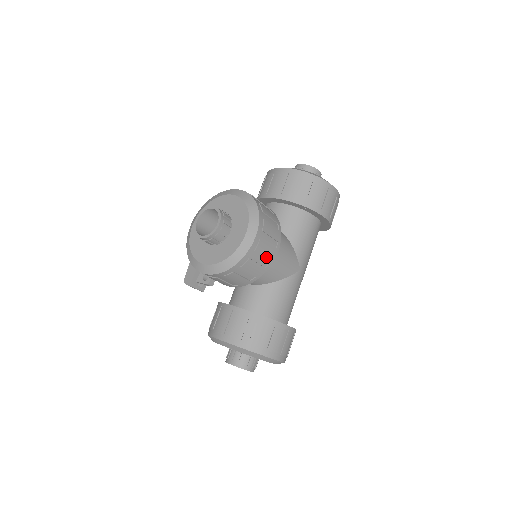
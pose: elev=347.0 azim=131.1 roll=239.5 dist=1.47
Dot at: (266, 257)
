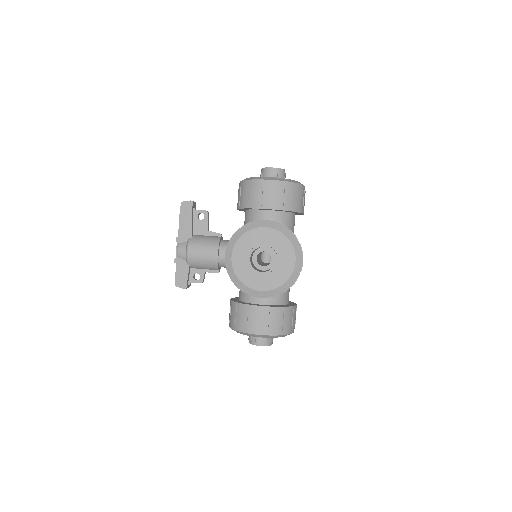
Dot at: occluded
